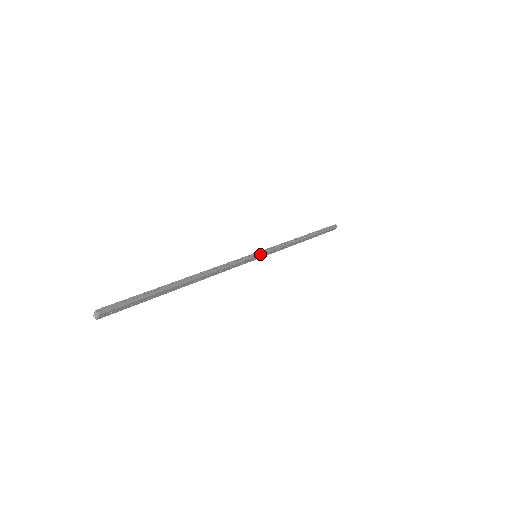
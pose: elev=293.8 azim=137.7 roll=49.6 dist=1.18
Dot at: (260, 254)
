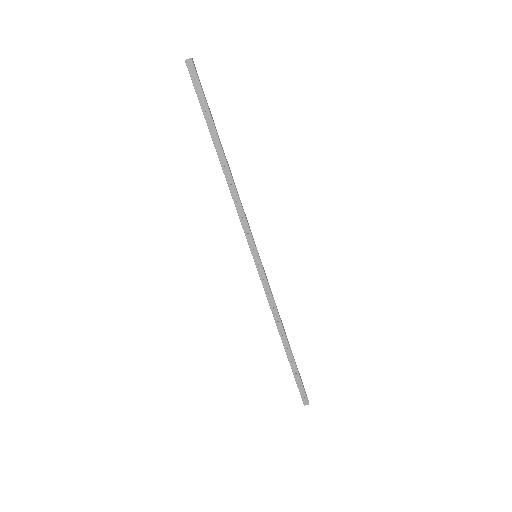
Dot at: occluded
